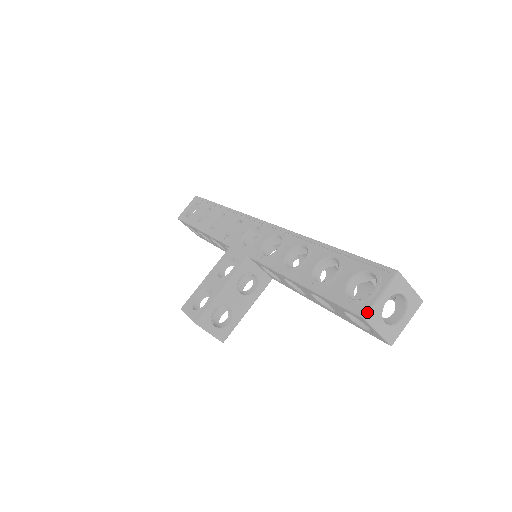
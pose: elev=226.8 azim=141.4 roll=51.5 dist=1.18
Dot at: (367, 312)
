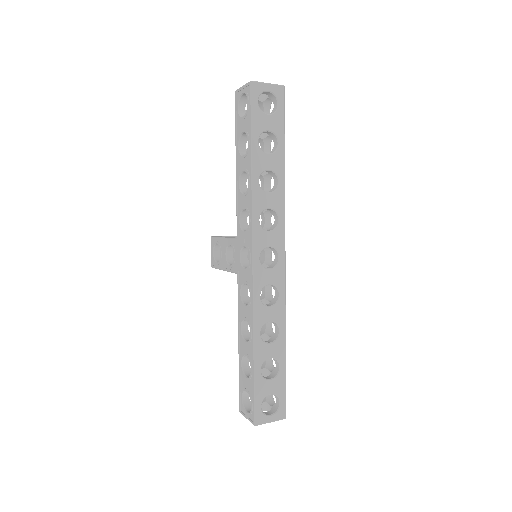
Dot at: (241, 413)
